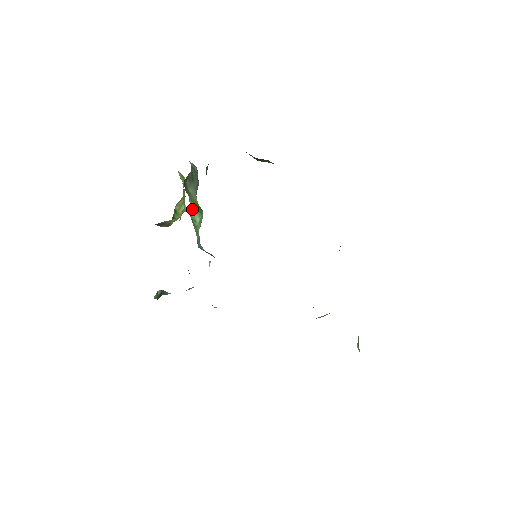
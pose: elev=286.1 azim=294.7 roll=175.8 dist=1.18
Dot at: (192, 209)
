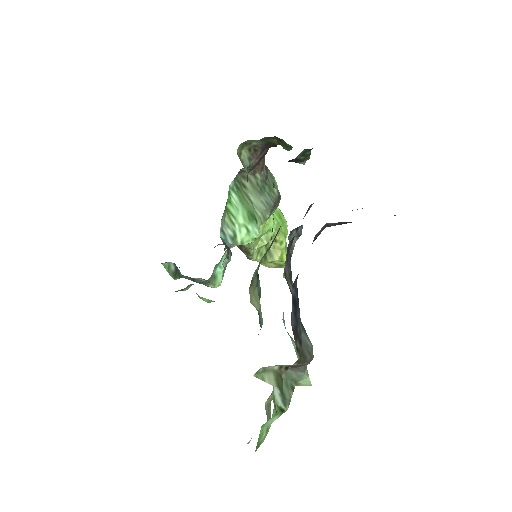
Dot at: (236, 205)
